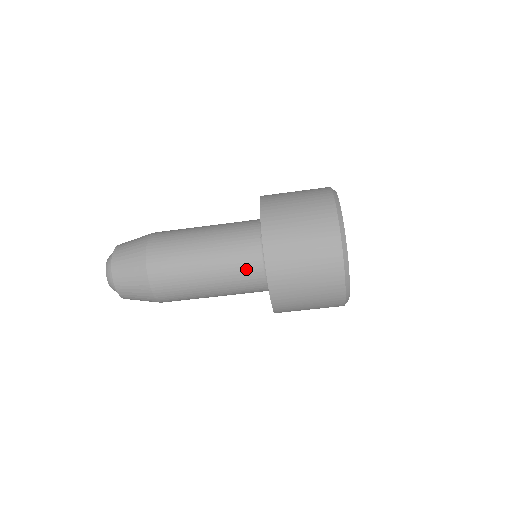
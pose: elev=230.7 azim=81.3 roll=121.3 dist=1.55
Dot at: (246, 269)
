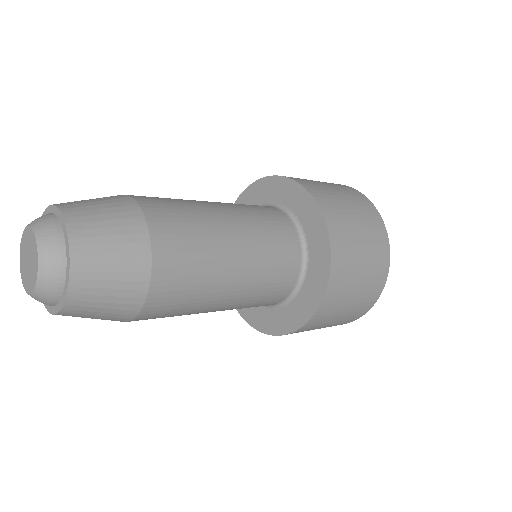
Dot at: (271, 297)
